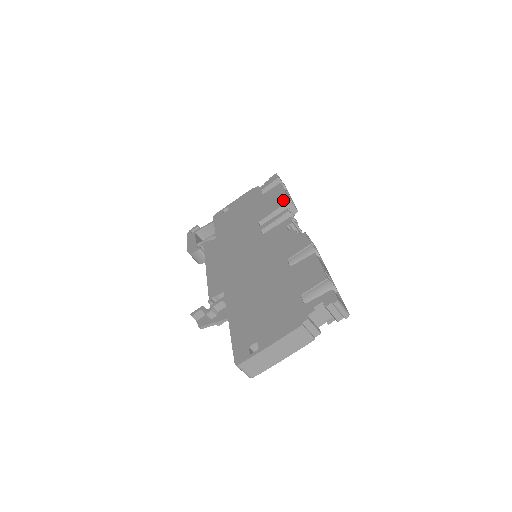
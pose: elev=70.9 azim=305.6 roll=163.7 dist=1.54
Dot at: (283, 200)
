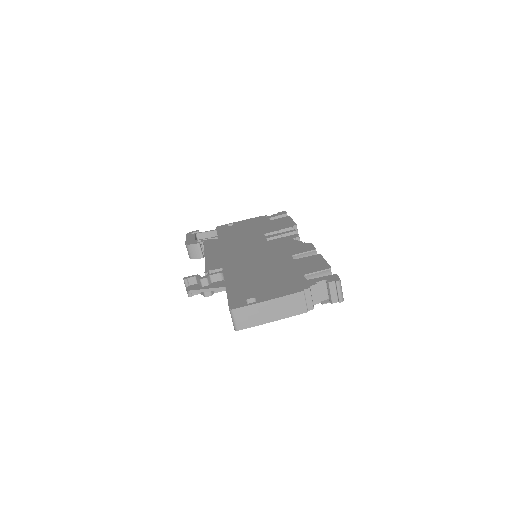
Dot at: (291, 224)
